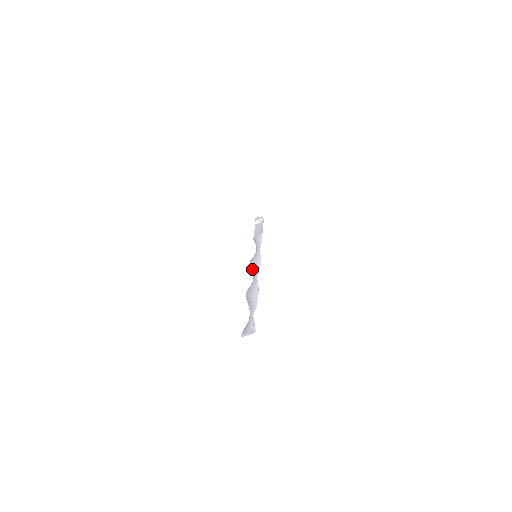
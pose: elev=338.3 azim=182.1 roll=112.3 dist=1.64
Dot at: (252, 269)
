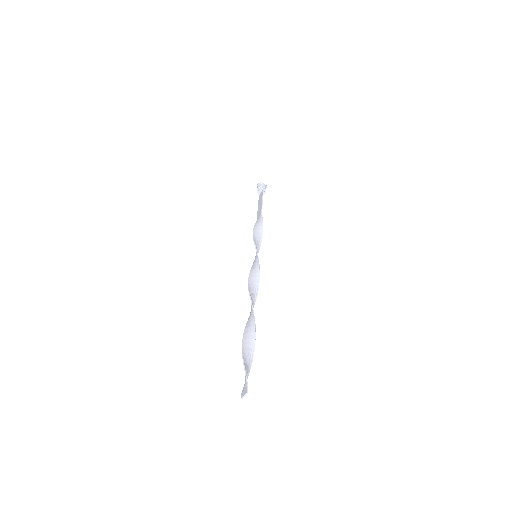
Dot at: (248, 287)
